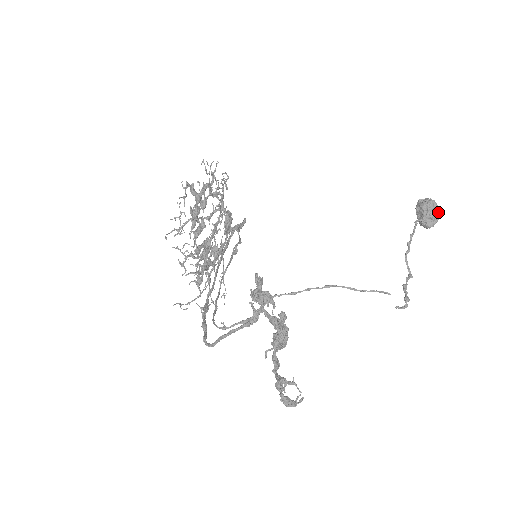
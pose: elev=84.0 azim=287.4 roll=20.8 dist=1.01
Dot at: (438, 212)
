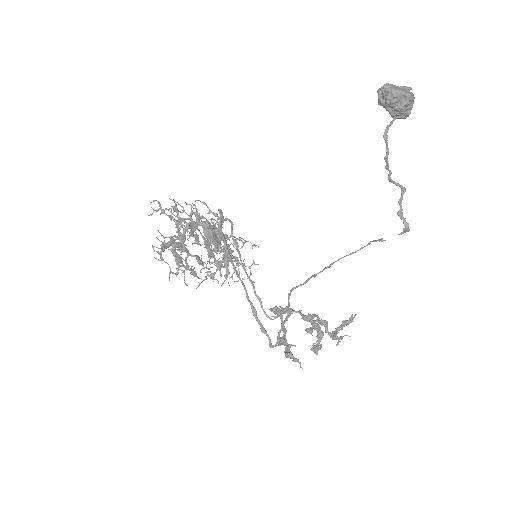
Dot at: (410, 95)
